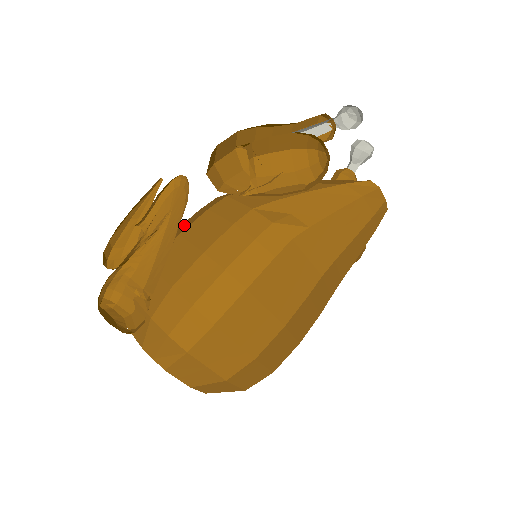
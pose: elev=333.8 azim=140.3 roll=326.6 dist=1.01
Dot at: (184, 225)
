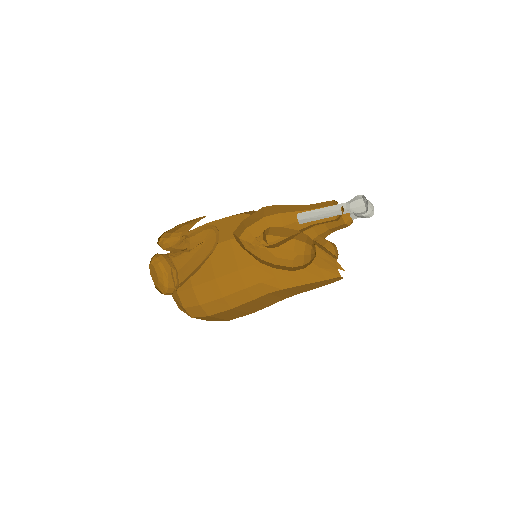
Dot at: occluded
